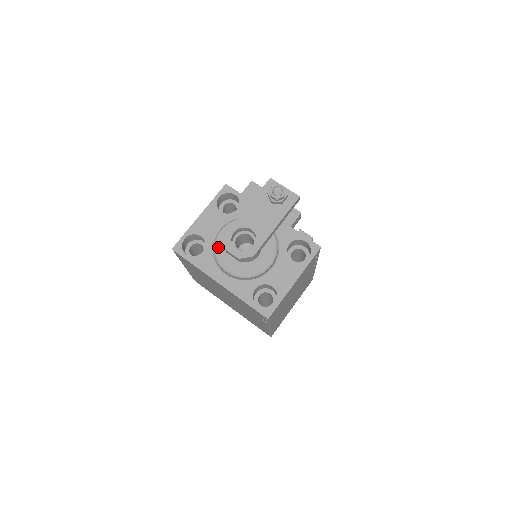
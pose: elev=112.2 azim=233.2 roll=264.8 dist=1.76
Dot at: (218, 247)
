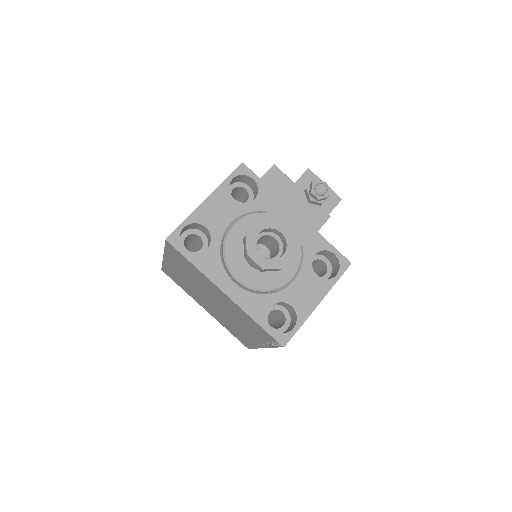
Dot at: (229, 246)
